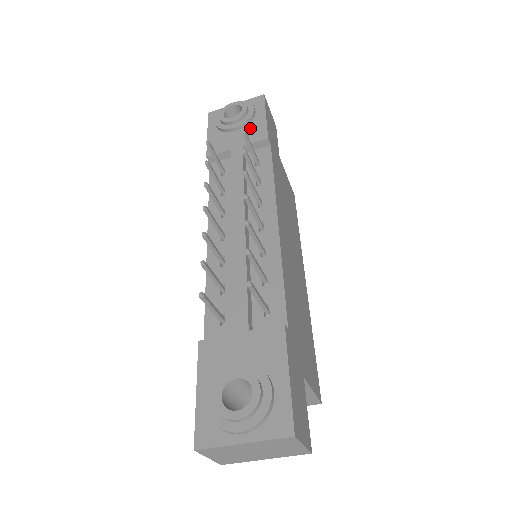
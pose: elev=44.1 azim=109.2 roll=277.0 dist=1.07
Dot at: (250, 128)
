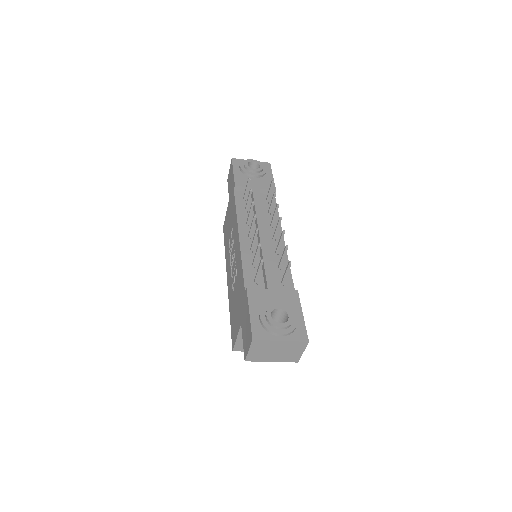
Dot at: (263, 180)
